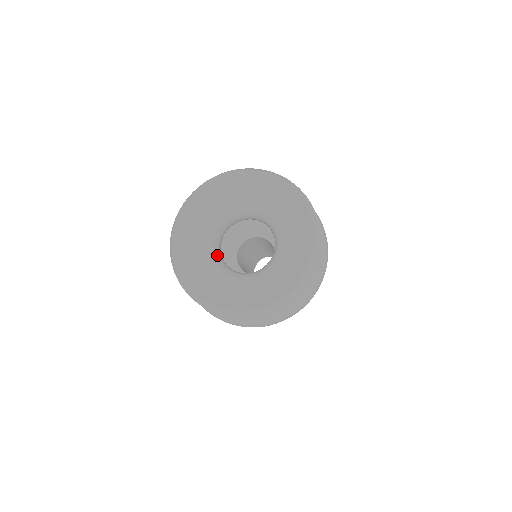
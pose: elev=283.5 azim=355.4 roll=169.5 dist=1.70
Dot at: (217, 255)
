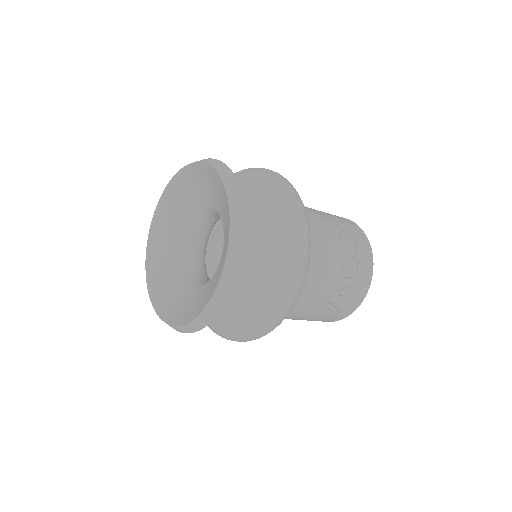
Dot at: (200, 283)
